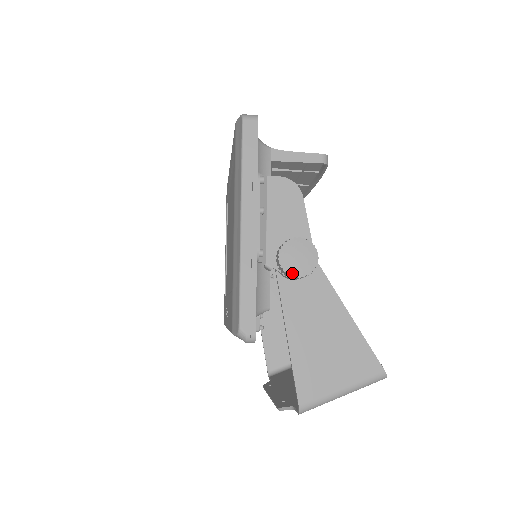
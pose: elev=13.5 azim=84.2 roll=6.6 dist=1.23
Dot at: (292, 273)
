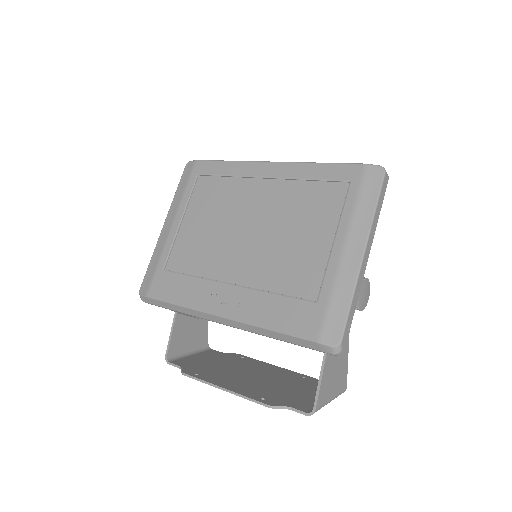
Dot at: (360, 306)
